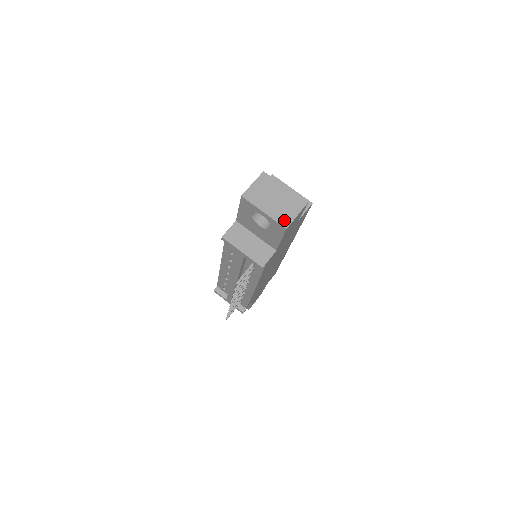
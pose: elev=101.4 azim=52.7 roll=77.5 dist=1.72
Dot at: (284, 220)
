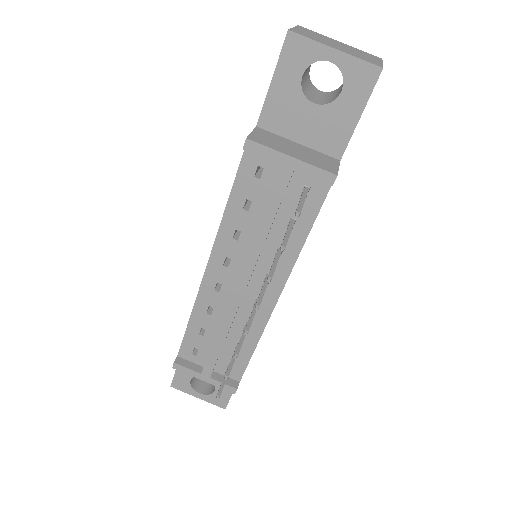
Dot at: (371, 61)
